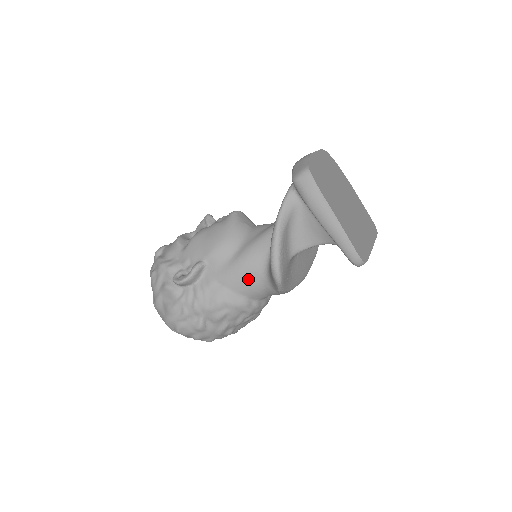
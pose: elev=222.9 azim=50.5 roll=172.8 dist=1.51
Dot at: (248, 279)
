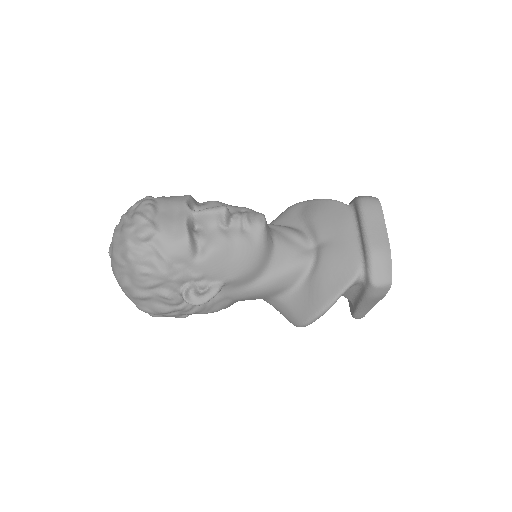
Dot at: (257, 298)
